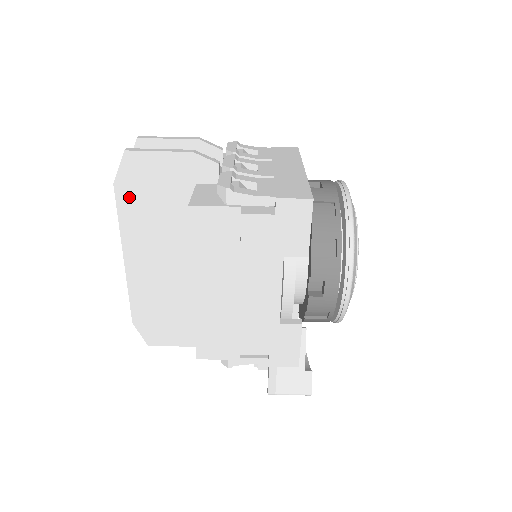
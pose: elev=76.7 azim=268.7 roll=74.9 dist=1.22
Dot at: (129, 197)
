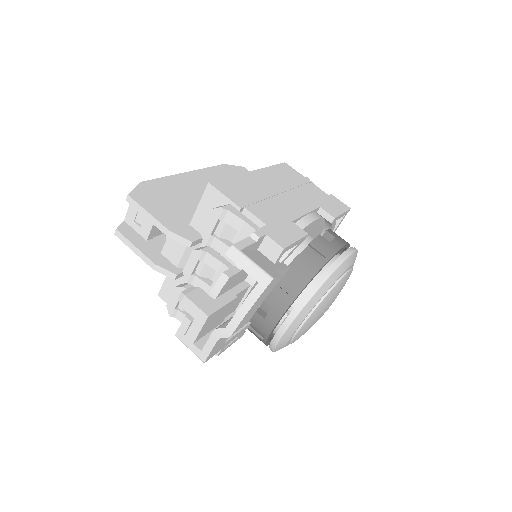
Dot at: (226, 171)
